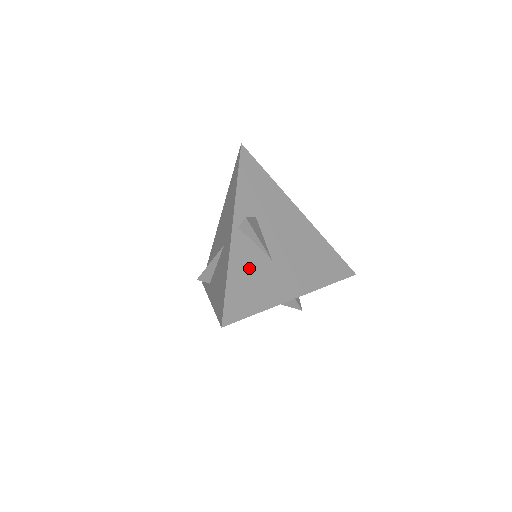
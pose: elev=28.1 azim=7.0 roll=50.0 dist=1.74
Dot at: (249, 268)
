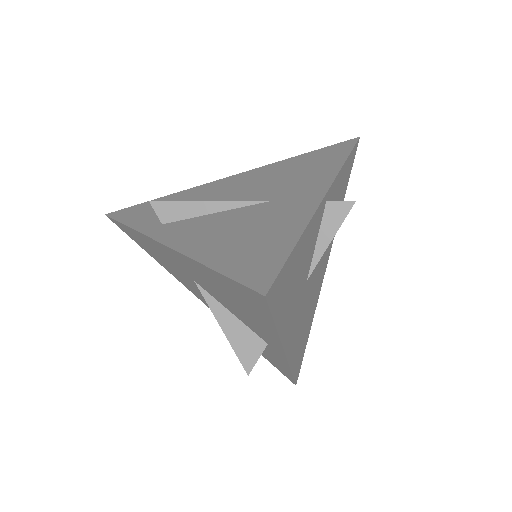
Dot at: (304, 259)
